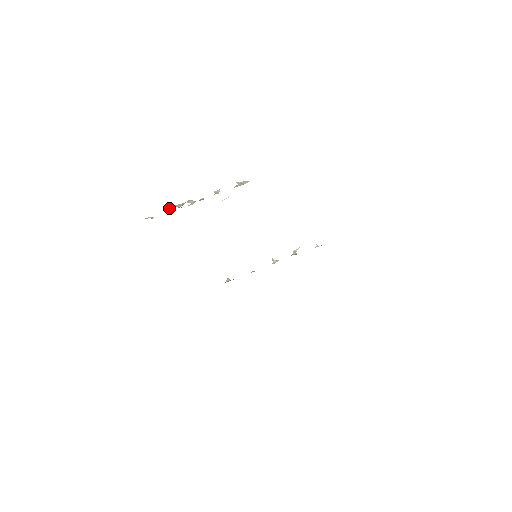
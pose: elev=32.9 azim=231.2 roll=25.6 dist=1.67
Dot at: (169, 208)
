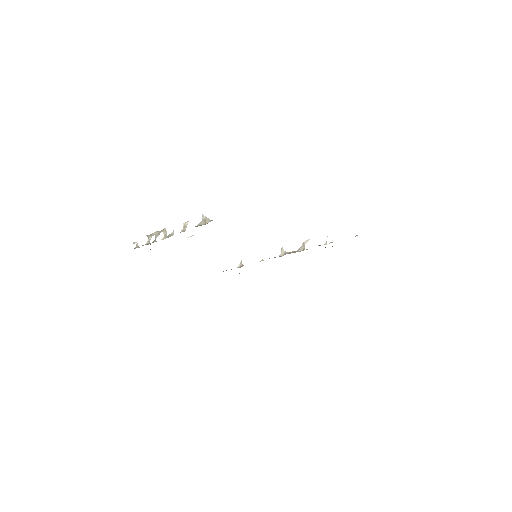
Dot at: (150, 235)
